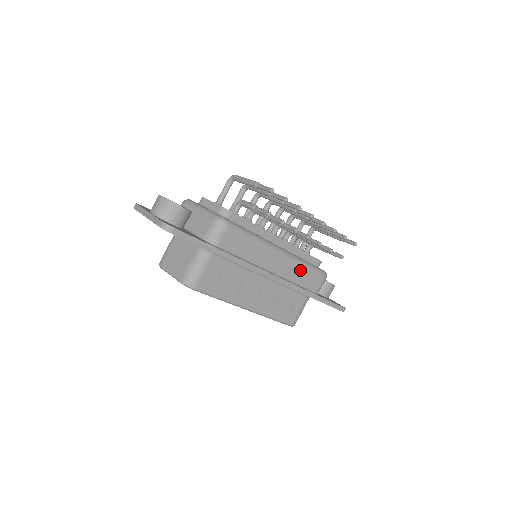
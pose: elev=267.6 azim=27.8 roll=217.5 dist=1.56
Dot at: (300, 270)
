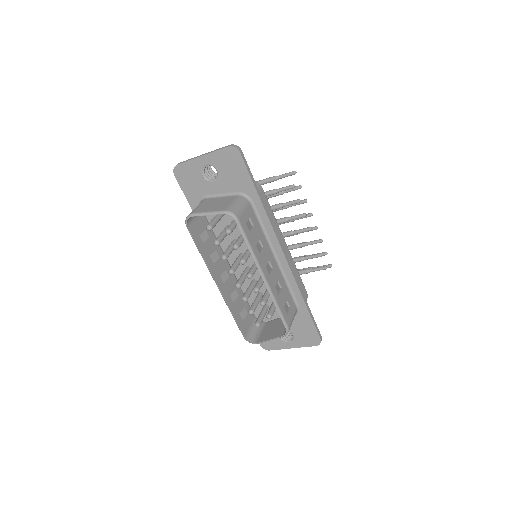
Dot at: (295, 271)
